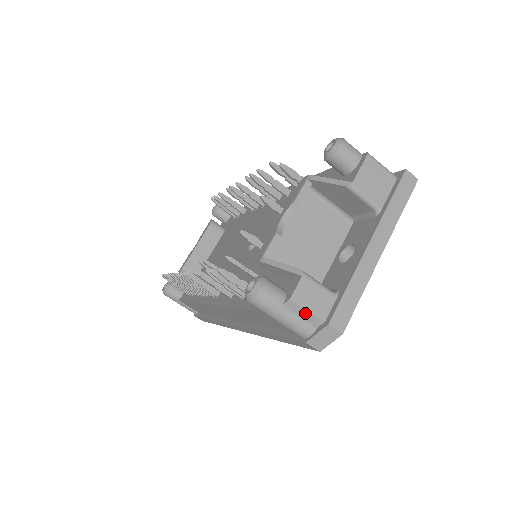
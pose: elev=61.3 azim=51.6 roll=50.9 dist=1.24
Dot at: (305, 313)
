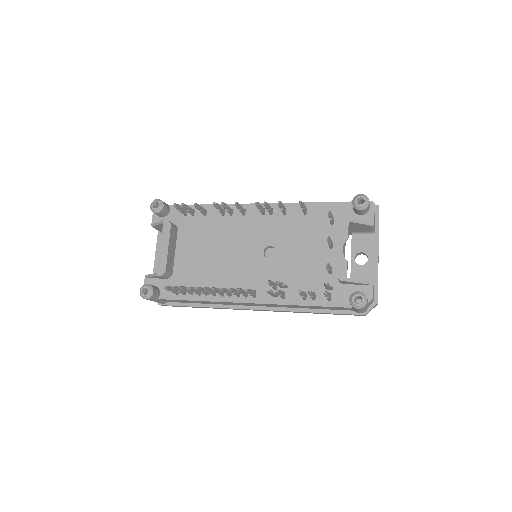
Dot at: (371, 302)
